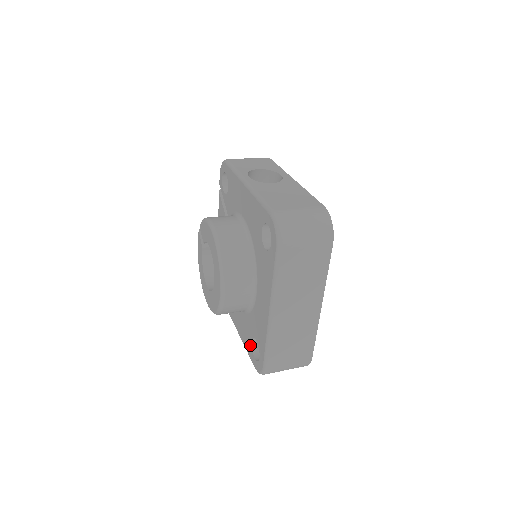
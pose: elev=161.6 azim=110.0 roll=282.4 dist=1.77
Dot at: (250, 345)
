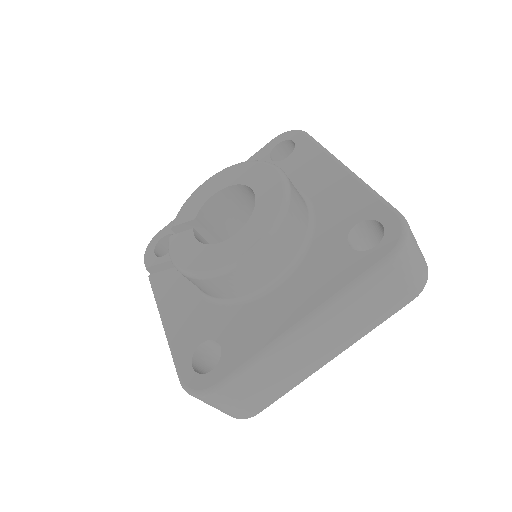
Dot at: (352, 255)
